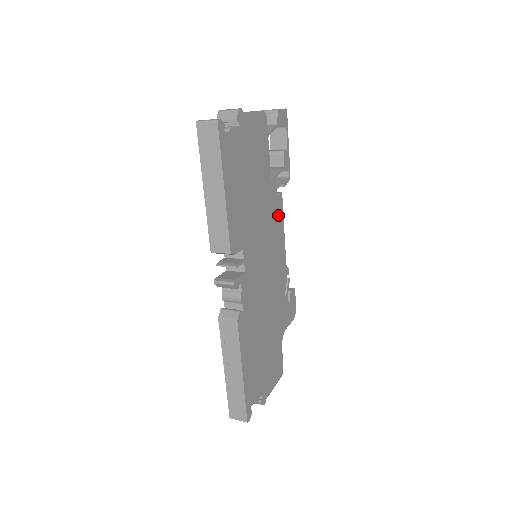
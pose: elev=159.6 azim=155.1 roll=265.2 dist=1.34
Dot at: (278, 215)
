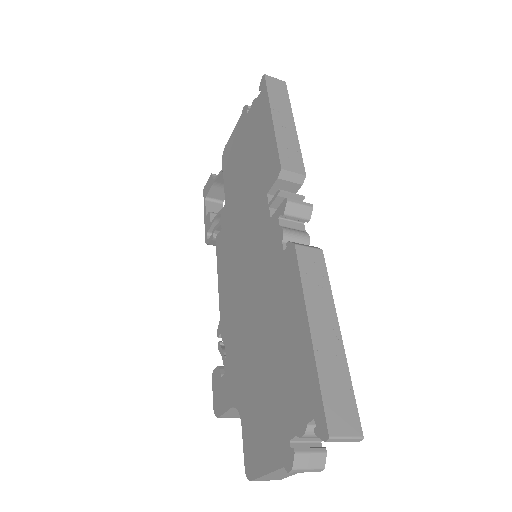
Dot at: occluded
